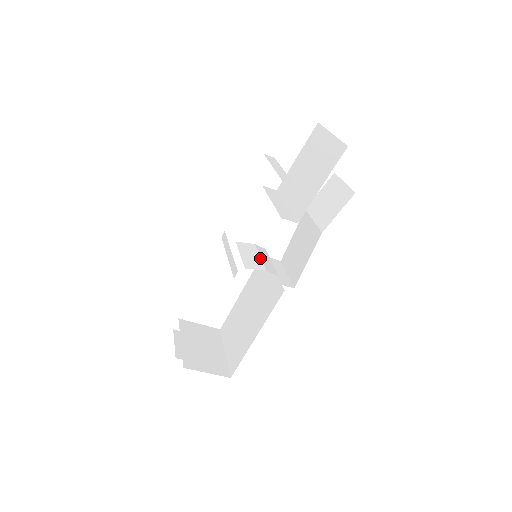
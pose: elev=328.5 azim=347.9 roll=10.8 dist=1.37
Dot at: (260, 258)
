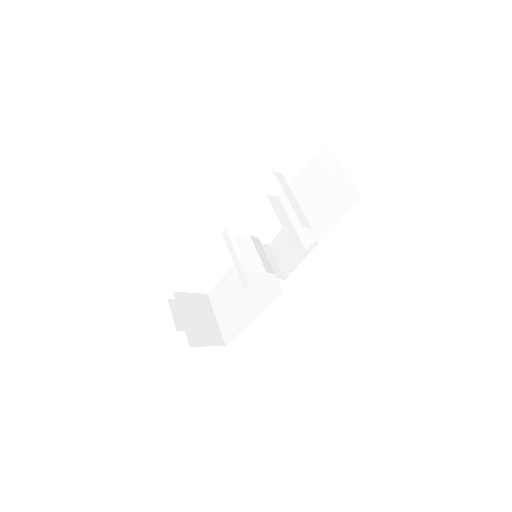
Dot at: (258, 255)
